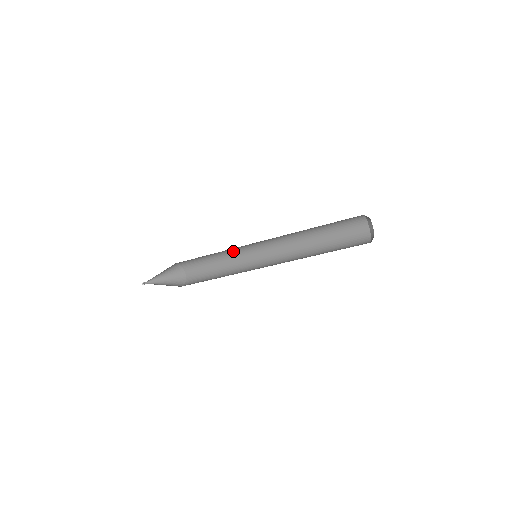
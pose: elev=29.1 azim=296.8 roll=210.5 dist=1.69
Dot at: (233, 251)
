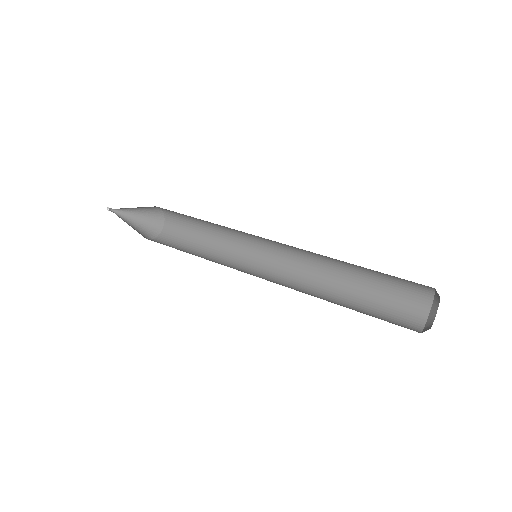
Dot at: (227, 227)
